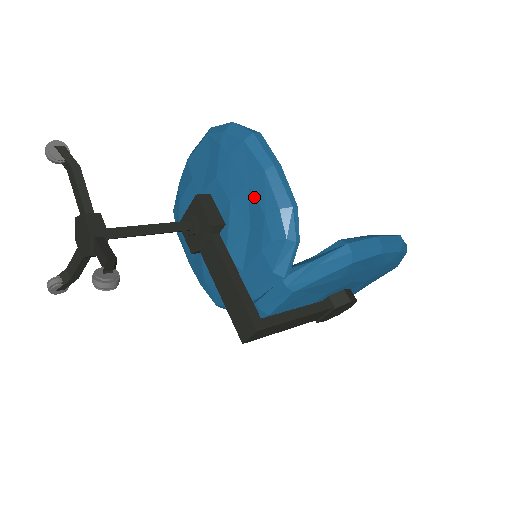
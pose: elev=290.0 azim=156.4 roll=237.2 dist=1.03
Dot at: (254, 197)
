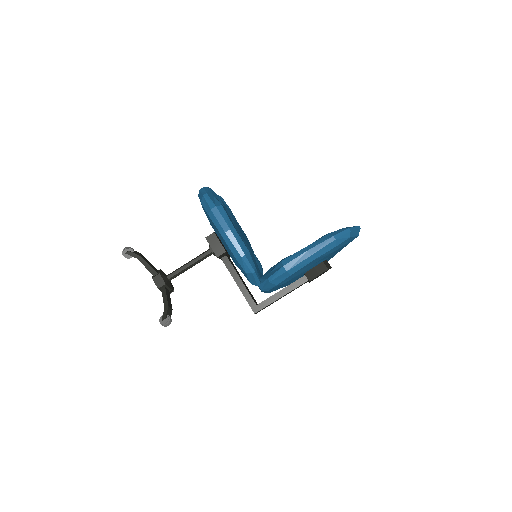
Dot at: occluded
